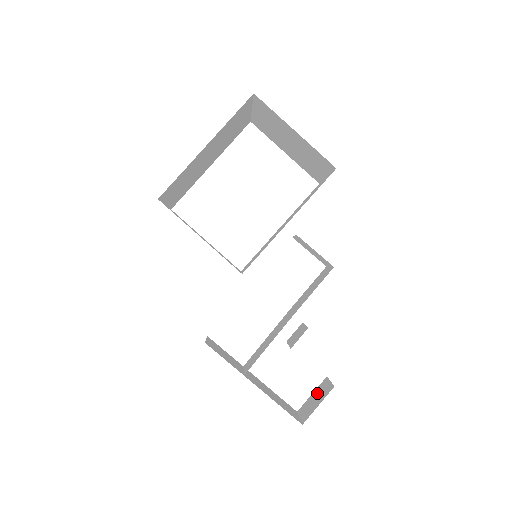
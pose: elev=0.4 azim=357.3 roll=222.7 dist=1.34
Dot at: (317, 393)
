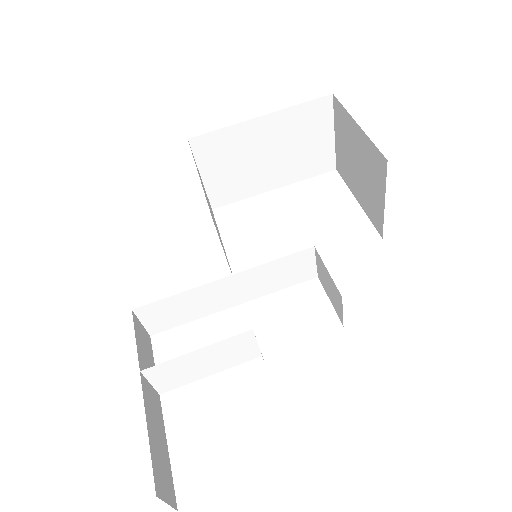
Dot at: occluded
